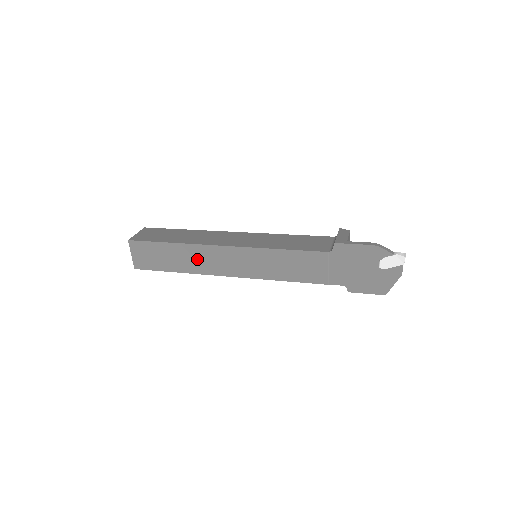
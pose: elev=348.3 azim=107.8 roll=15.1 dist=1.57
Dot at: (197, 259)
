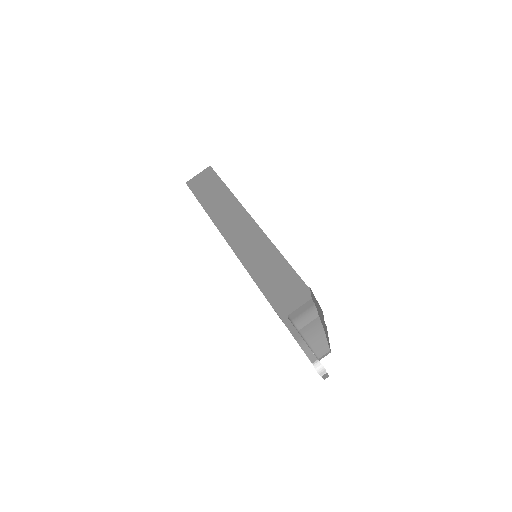
Dot at: occluded
